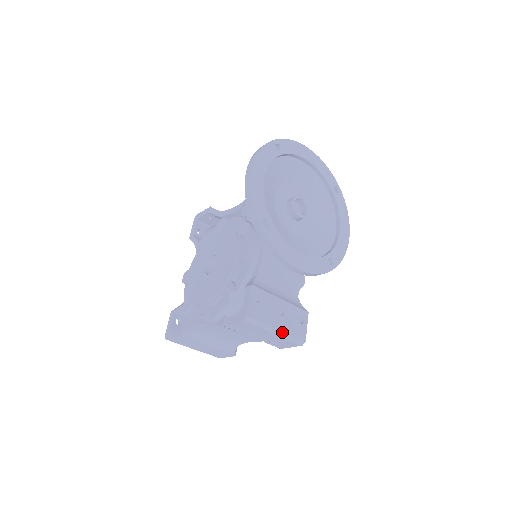
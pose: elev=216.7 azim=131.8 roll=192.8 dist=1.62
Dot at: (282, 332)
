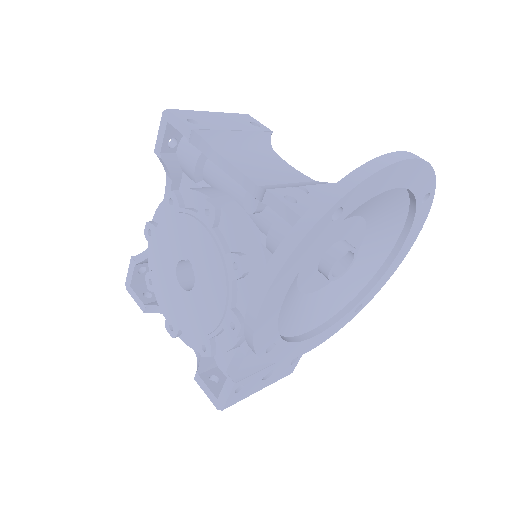
Dot at: occluded
